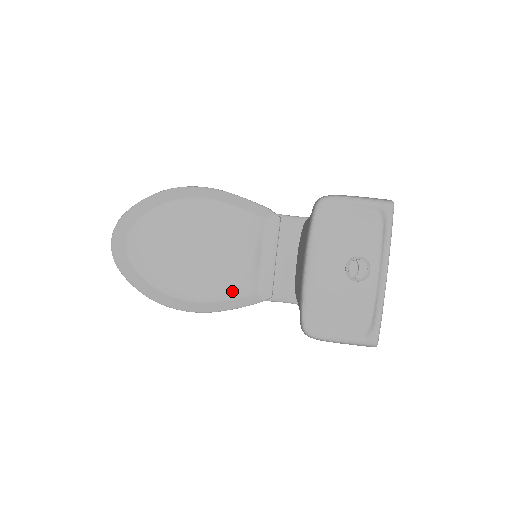
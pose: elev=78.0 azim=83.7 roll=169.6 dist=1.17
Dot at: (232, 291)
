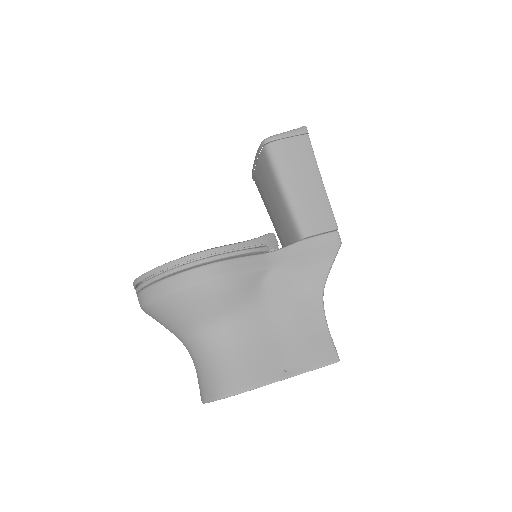
Dot at: occluded
